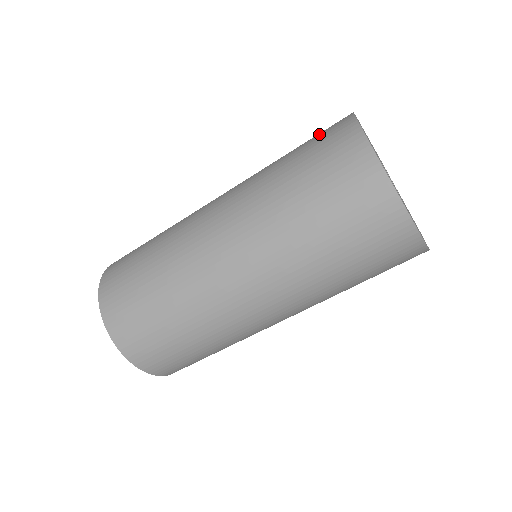
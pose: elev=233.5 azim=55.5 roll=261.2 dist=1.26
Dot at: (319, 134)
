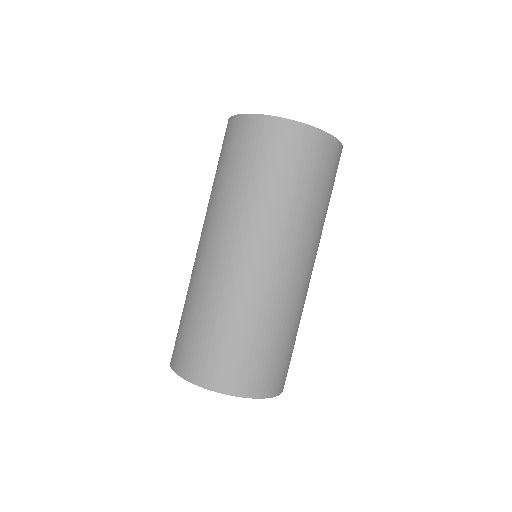
Dot at: occluded
